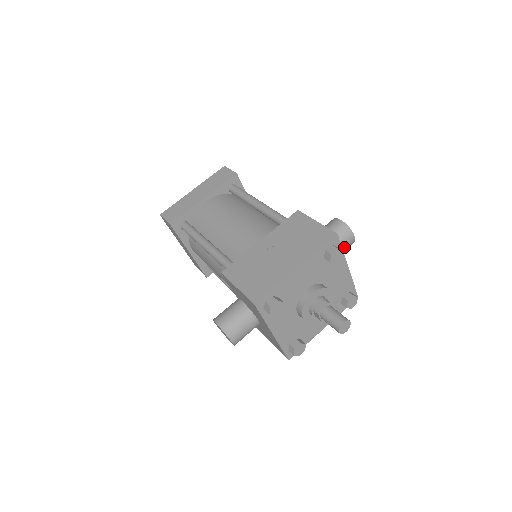
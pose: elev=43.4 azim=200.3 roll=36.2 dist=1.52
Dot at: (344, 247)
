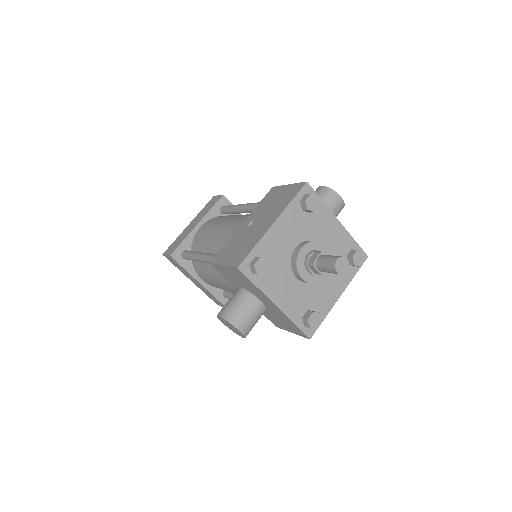
Dot at: (333, 209)
